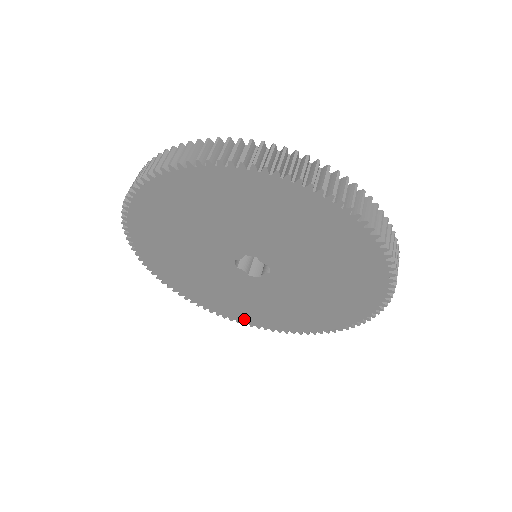
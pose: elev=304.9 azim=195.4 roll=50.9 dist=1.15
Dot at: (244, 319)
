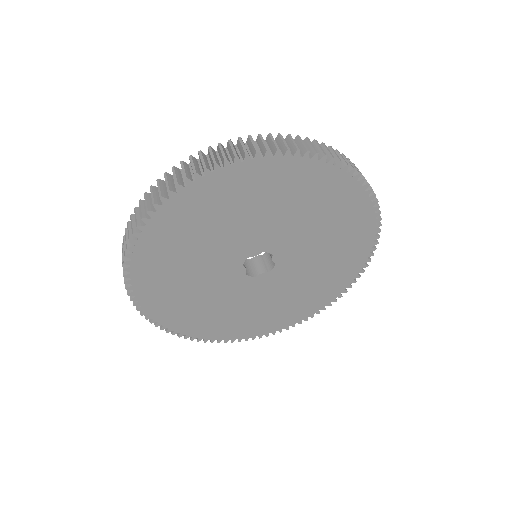
Dot at: (328, 298)
